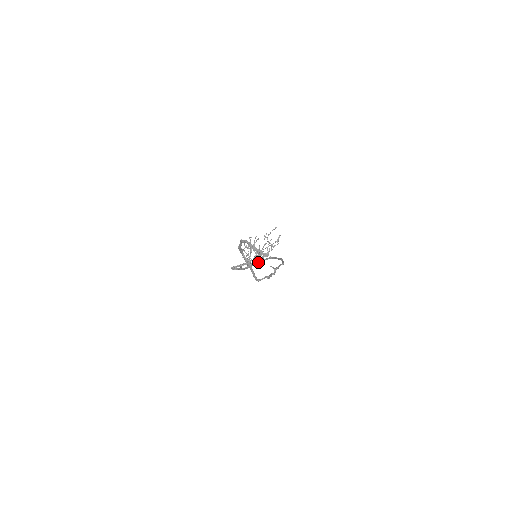
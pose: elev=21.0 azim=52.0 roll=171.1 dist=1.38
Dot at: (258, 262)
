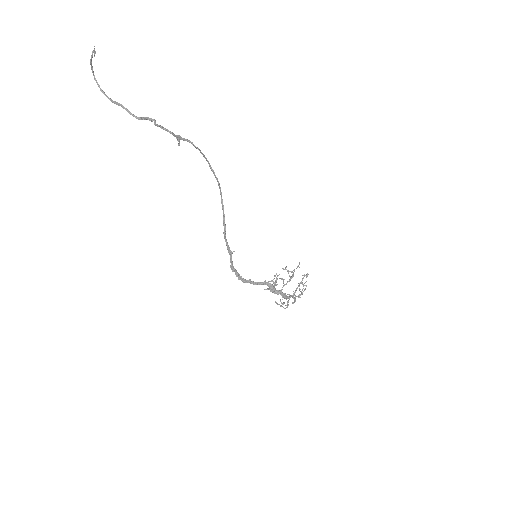
Dot at: (223, 216)
